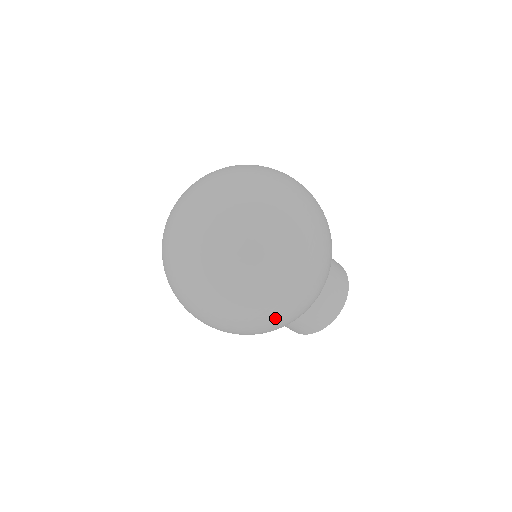
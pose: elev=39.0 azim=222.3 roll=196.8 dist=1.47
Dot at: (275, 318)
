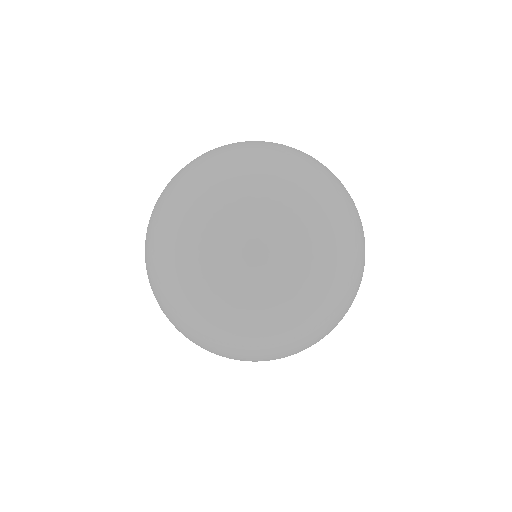
Dot at: occluded
